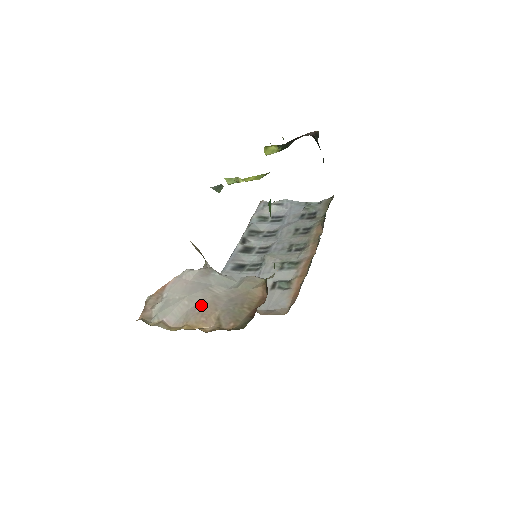
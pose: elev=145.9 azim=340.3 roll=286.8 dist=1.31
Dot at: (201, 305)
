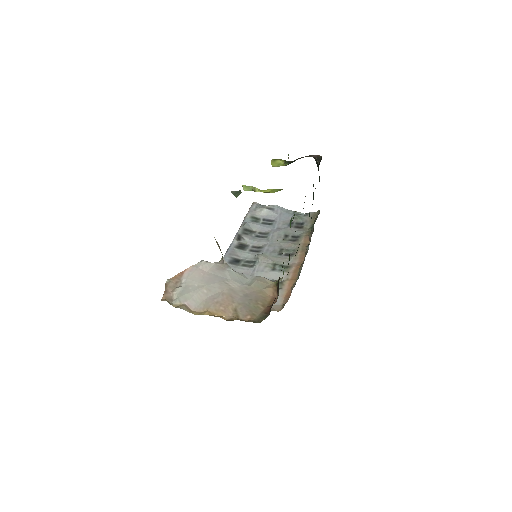
Dot at: (219, 296)
